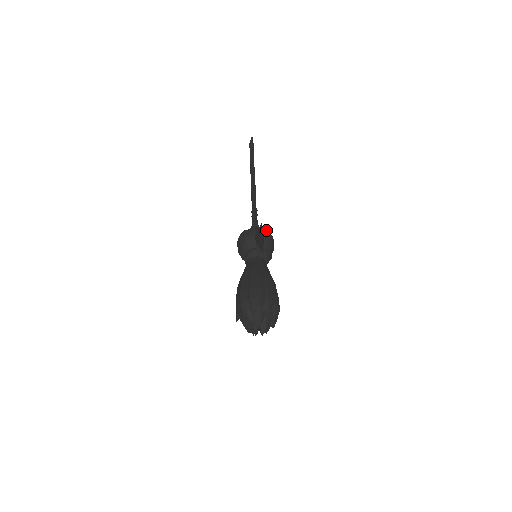
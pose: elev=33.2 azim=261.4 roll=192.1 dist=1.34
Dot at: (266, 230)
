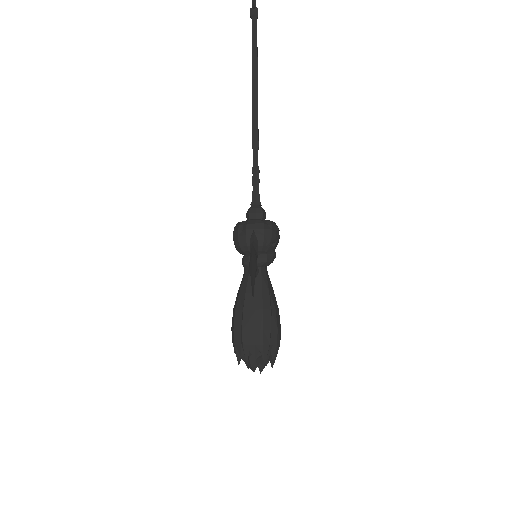
Dot at: (266, 225)
